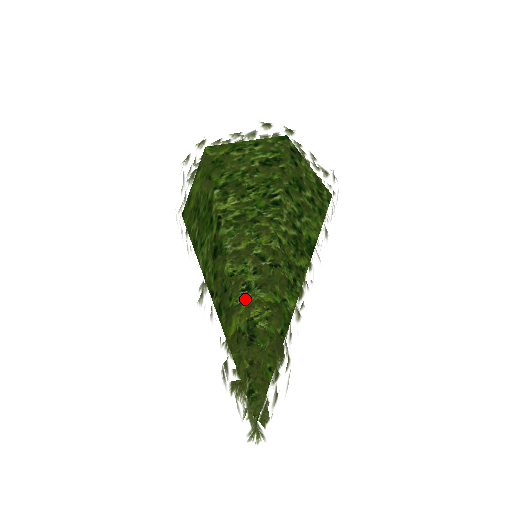
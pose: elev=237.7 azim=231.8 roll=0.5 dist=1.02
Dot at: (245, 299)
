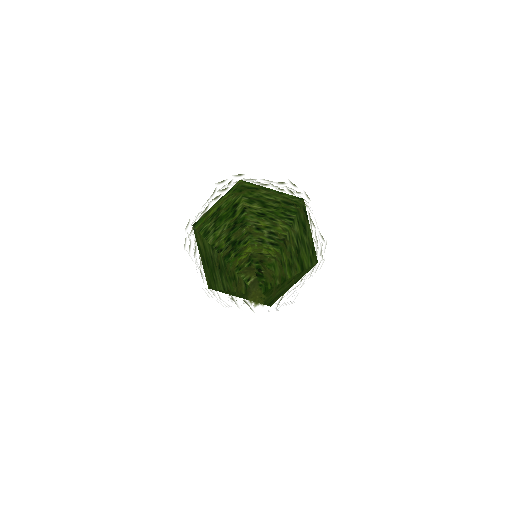
Dot at: occluded
